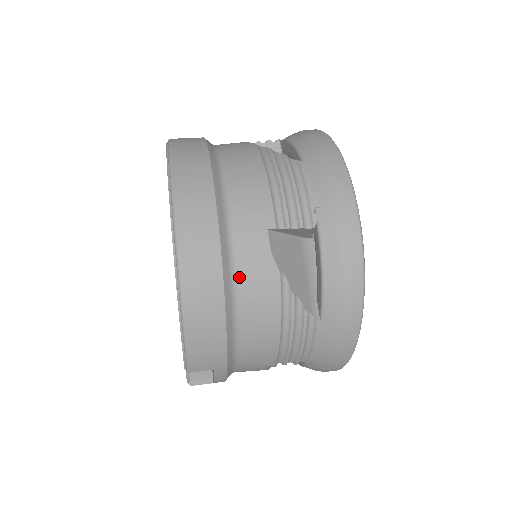
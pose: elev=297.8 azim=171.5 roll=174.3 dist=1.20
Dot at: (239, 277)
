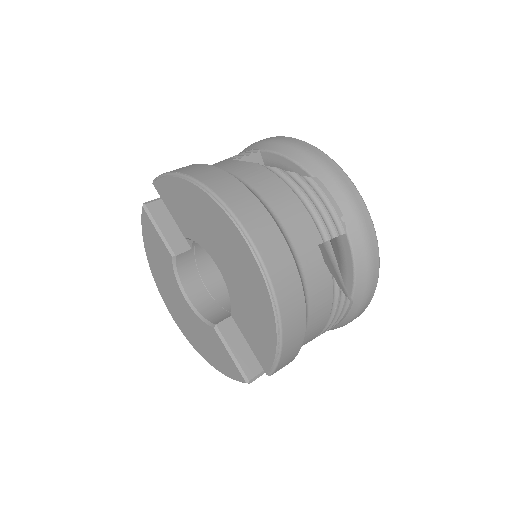
Dot at: (308, 290)
